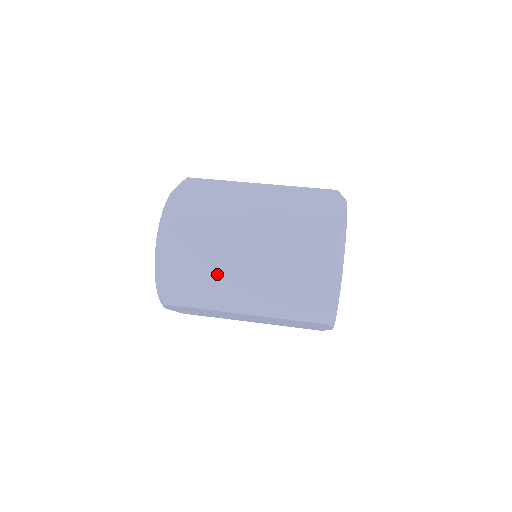
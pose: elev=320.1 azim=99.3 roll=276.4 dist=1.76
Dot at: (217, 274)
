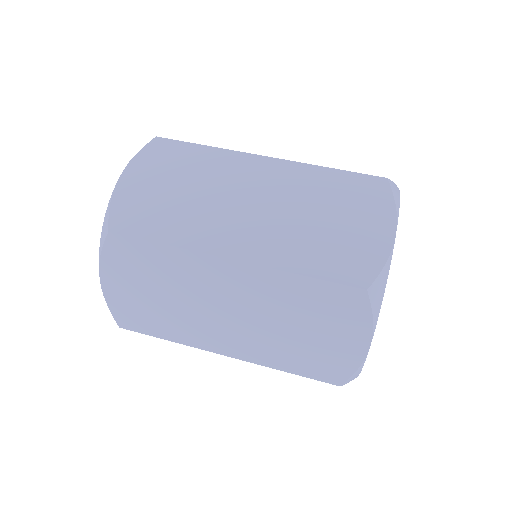
Dot at: (187, 303)
